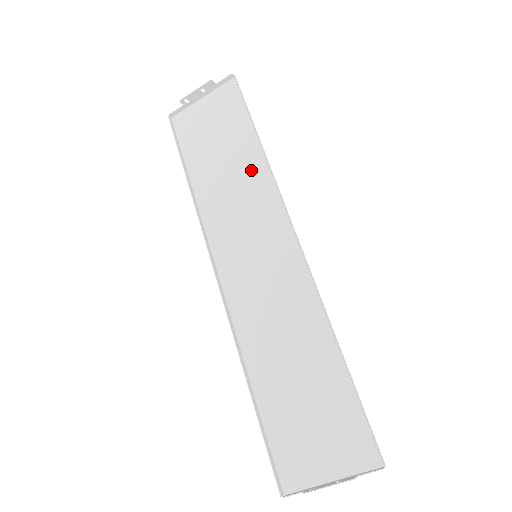
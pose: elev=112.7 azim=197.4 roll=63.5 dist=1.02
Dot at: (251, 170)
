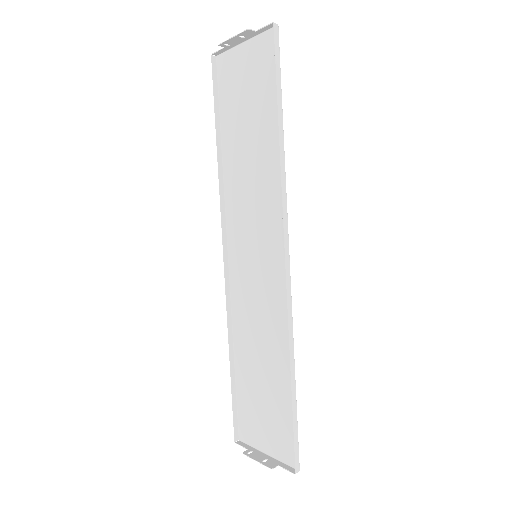
Dot at: (269, 162)
